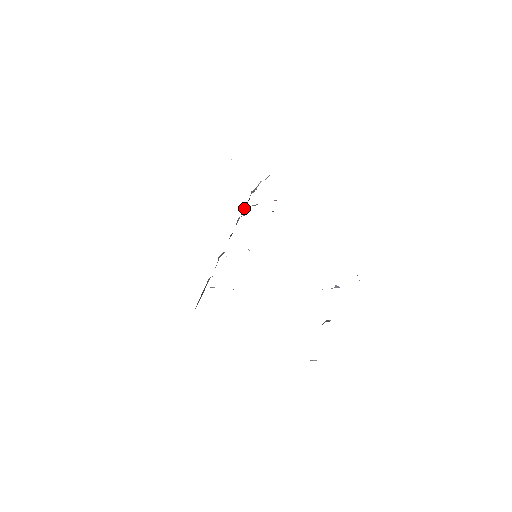
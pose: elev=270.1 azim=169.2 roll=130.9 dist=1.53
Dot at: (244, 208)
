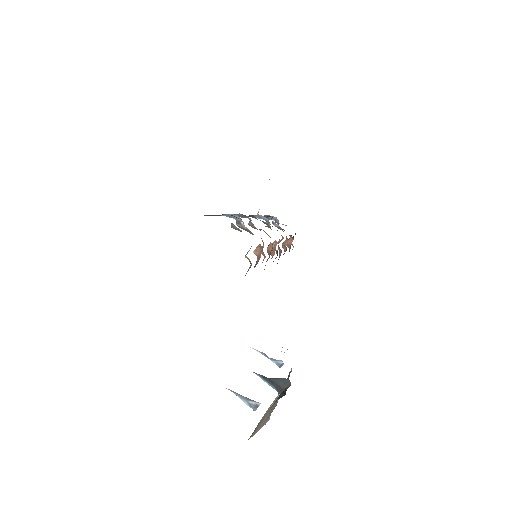
Dot at: (264, 216)
